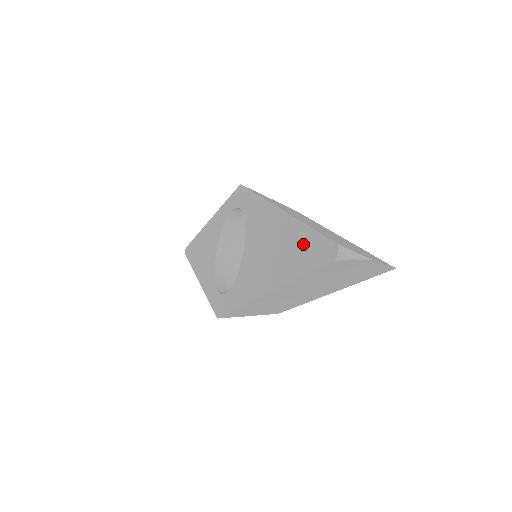
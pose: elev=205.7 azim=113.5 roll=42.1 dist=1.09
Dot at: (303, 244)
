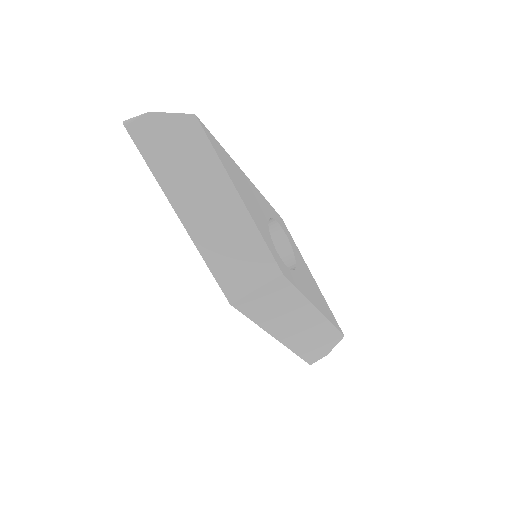
Dot at: occluded
